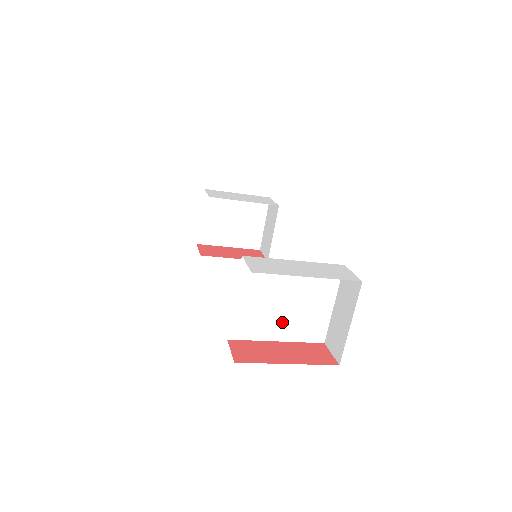
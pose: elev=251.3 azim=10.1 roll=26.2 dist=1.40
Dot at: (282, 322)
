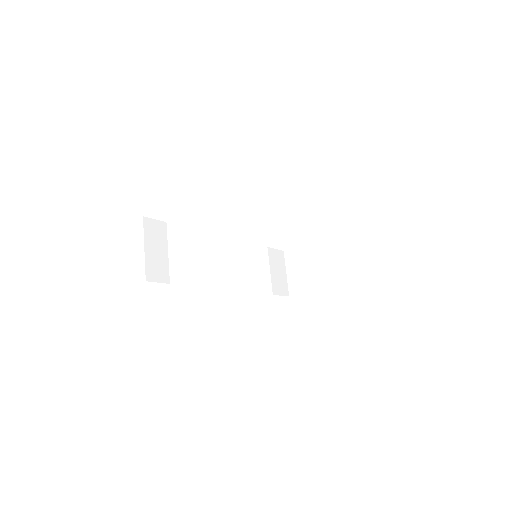
Dot at: (196, 259)
